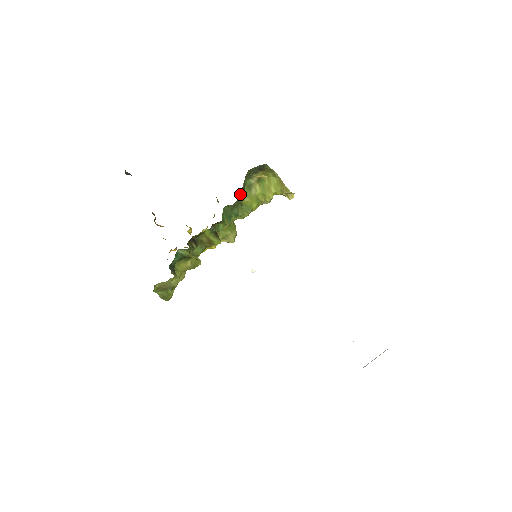
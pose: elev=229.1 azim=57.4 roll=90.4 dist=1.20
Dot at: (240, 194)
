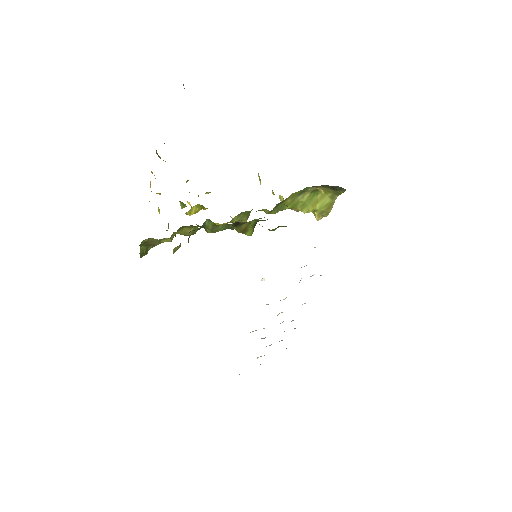
Dot at: (291, 194)
